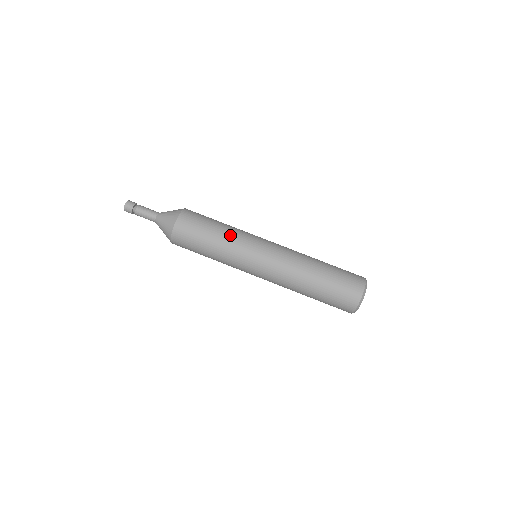
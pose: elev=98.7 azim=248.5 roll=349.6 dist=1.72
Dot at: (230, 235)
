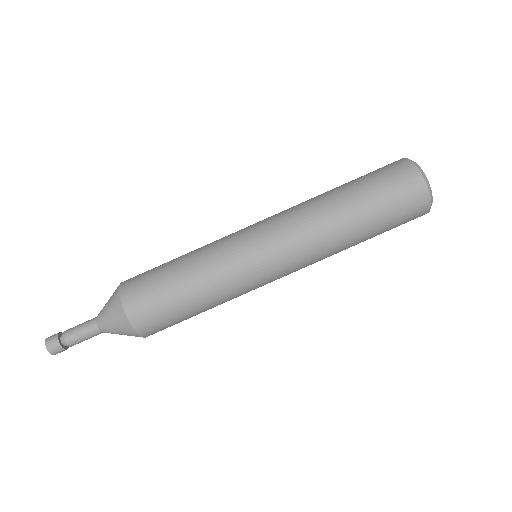
Dot at: (200, 248)
